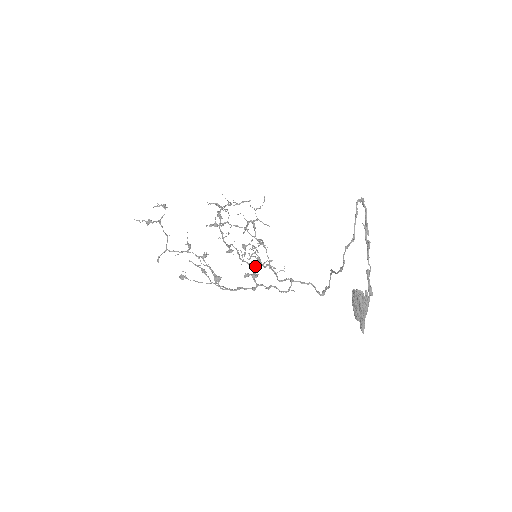
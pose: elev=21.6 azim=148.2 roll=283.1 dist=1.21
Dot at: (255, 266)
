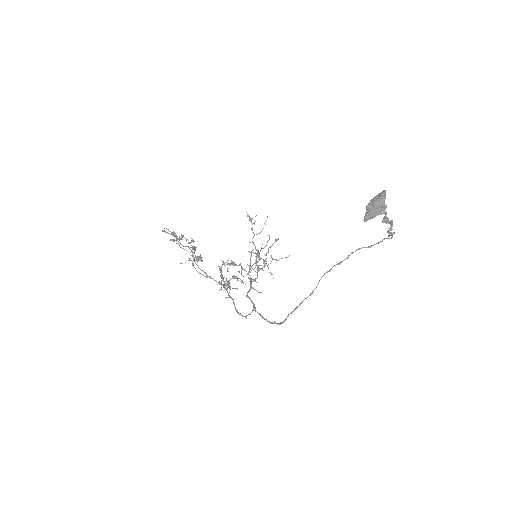
Dot at: (229, 290)
